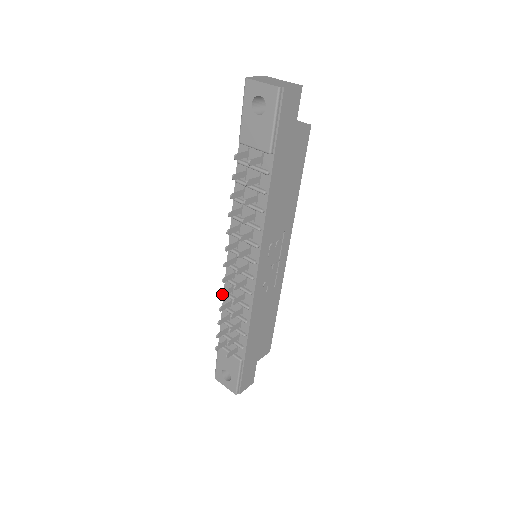
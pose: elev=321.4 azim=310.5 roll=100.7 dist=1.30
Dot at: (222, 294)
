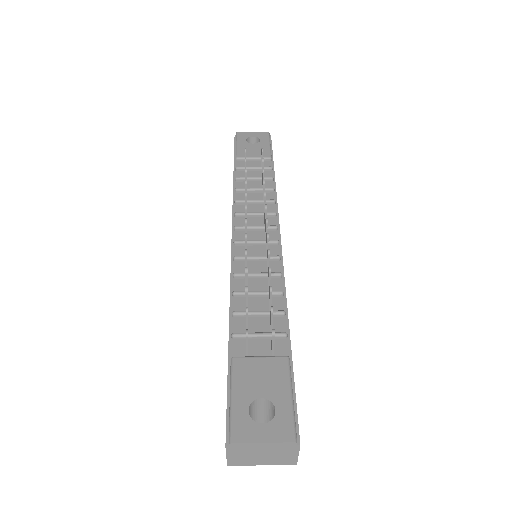
Dot at: occluded
